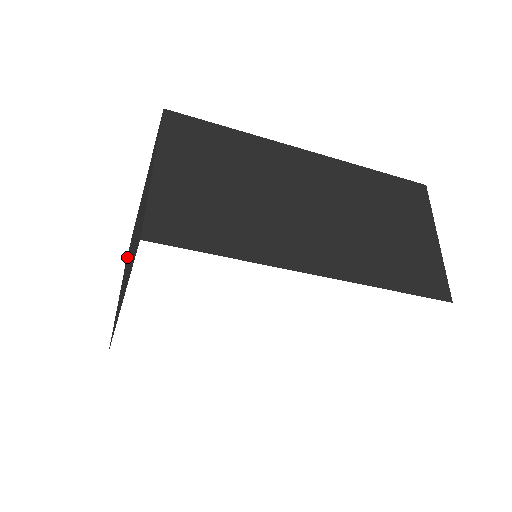
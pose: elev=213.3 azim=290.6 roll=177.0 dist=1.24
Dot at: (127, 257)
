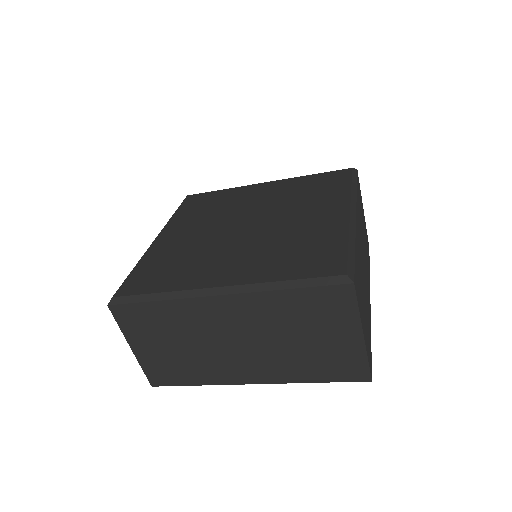
Dot at: occluded
